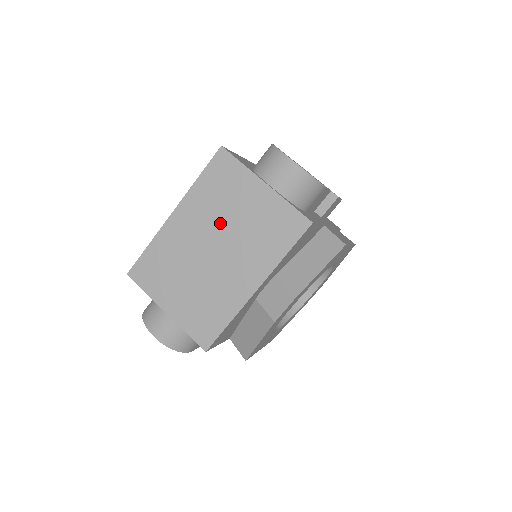
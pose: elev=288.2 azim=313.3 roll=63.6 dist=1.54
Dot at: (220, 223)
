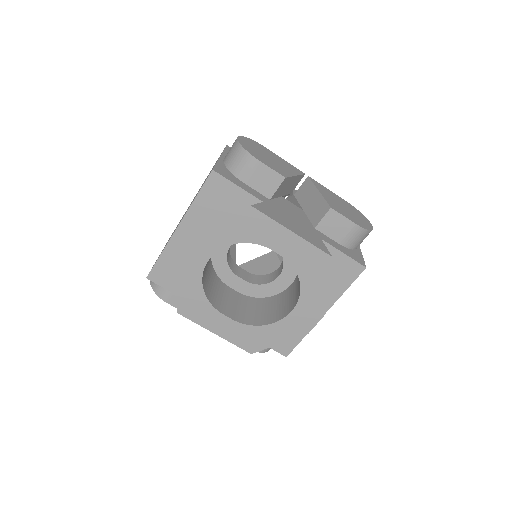
Dot at: occluded
